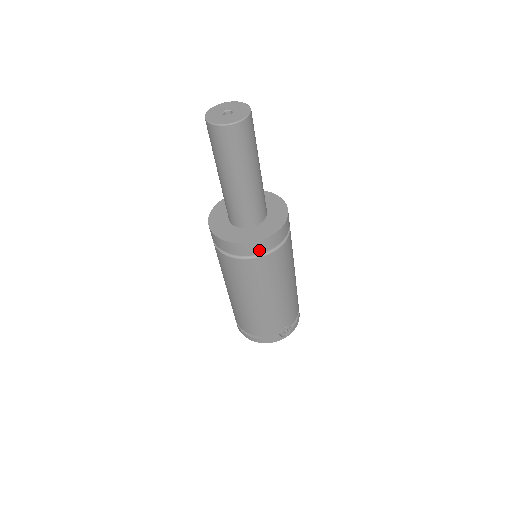
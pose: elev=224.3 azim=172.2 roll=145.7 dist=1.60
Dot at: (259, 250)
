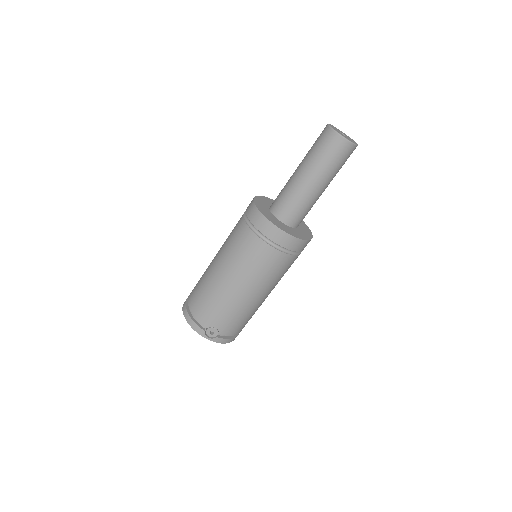
Dot at: (268, 233)
